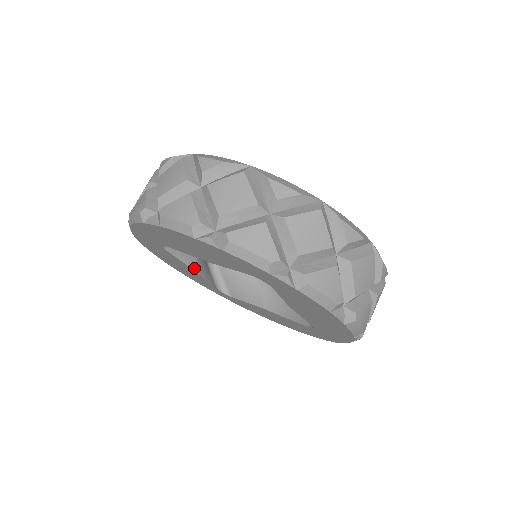
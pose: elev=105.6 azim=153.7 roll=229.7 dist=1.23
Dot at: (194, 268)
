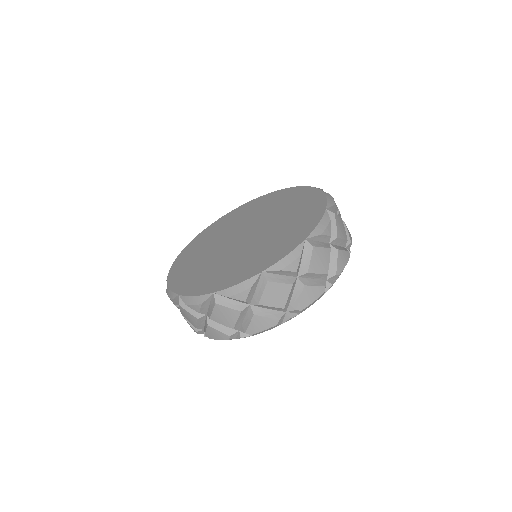
Dot at: occluded
